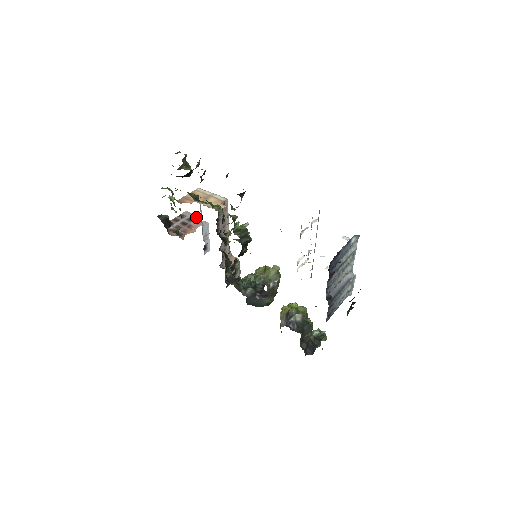
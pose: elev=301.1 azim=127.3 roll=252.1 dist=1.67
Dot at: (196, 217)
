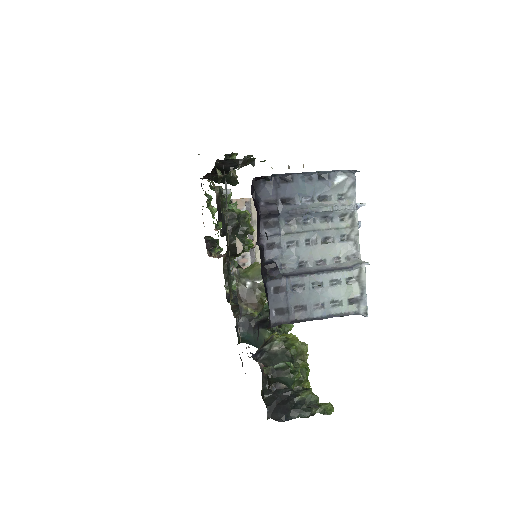
Dot at: occluded
